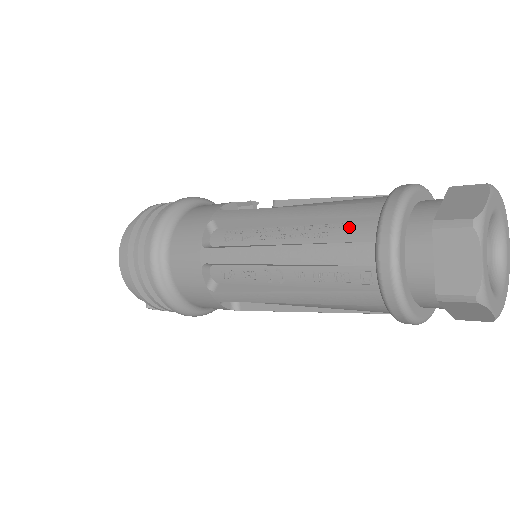
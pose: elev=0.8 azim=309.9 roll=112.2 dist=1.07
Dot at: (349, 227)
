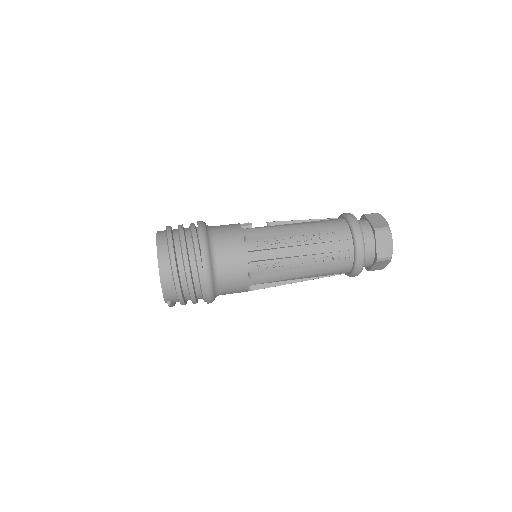
Dot at: (336, 233)
